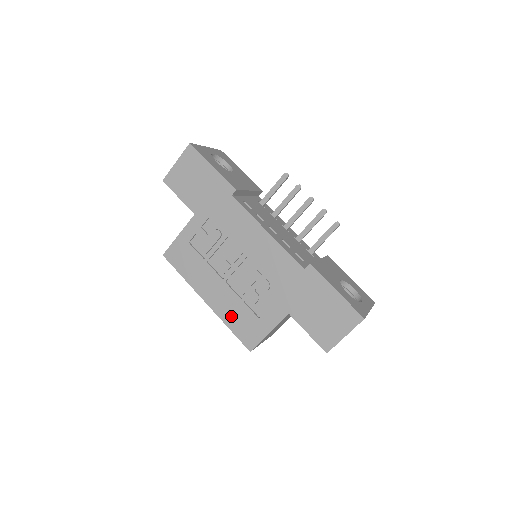
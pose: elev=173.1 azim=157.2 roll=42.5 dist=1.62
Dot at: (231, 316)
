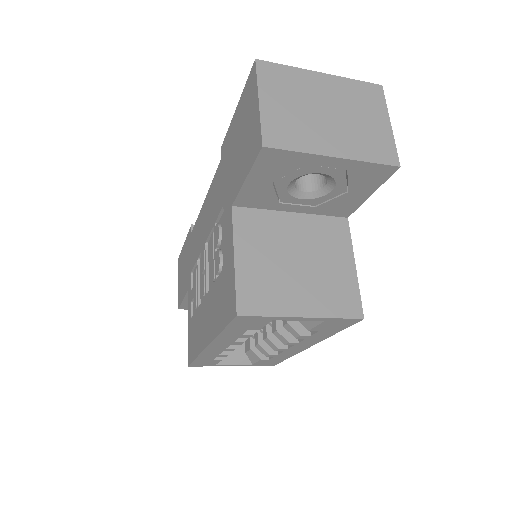
Dot at: (217, 315)
